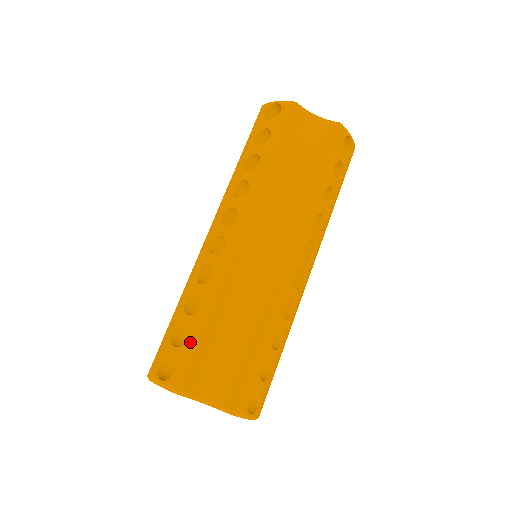
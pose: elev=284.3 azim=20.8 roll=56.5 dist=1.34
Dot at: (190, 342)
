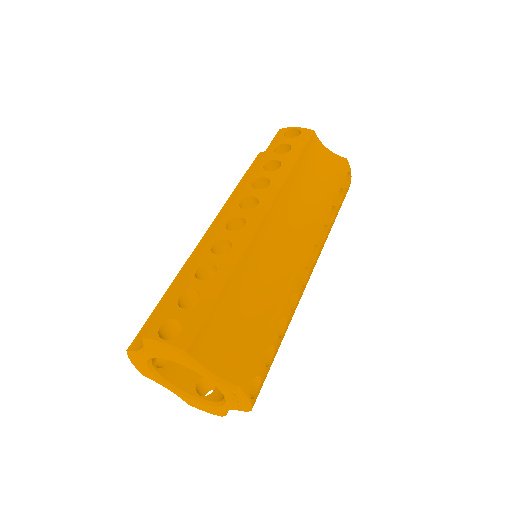
Dot at: (203, 304)
